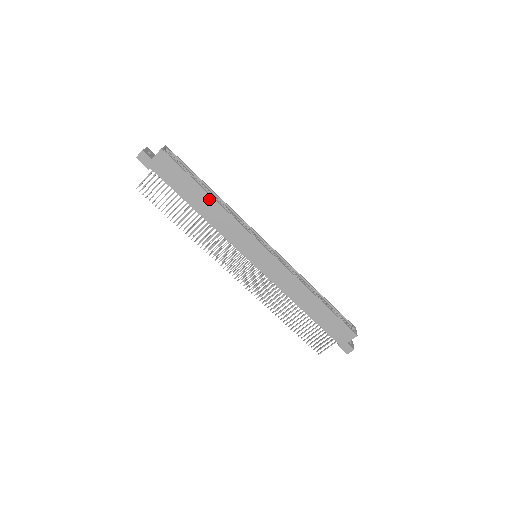
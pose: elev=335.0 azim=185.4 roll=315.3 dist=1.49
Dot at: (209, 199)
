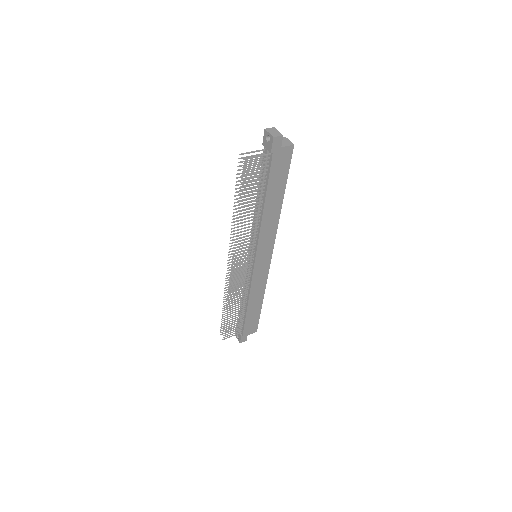
Dot at: (280, 203)
